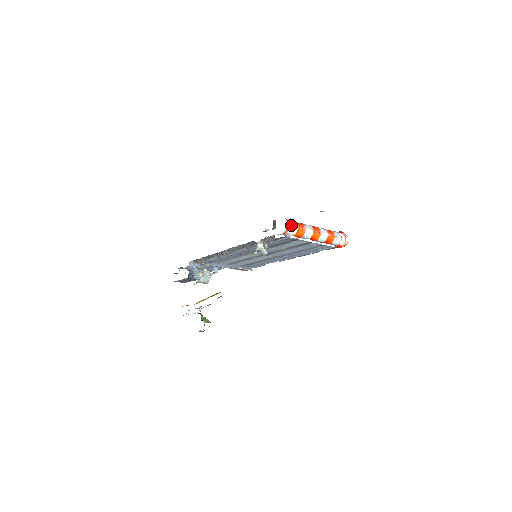
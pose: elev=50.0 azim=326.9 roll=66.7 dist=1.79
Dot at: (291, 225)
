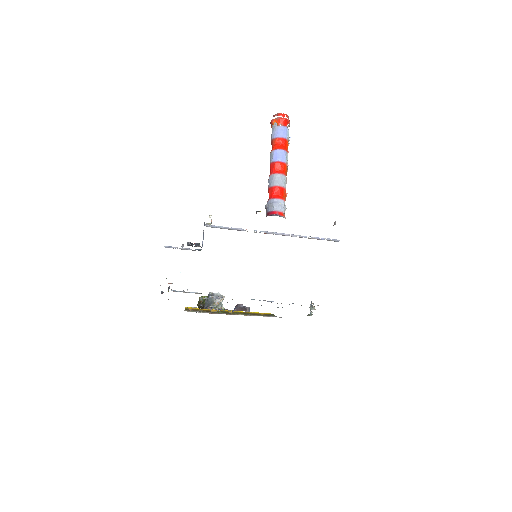
Dot at: (284, 213)
